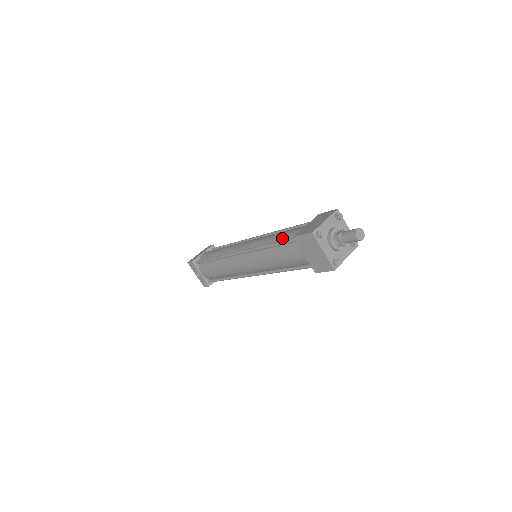
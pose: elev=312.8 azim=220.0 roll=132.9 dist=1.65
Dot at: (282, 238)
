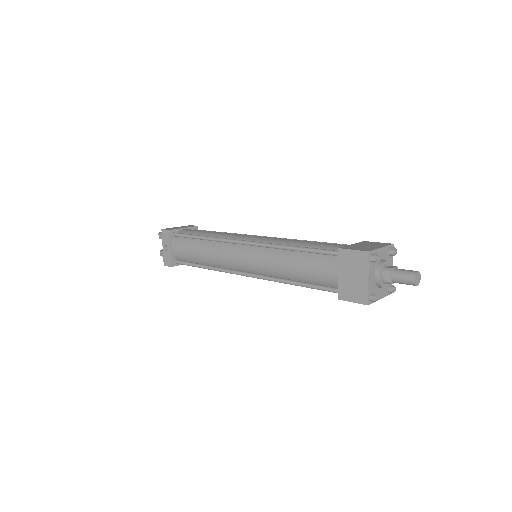
Dot at: (313, 246)
